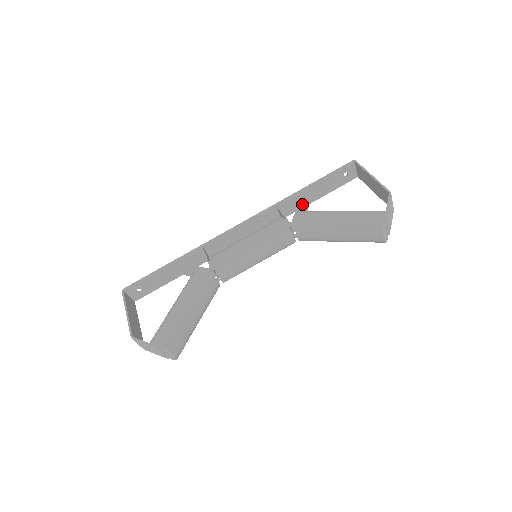
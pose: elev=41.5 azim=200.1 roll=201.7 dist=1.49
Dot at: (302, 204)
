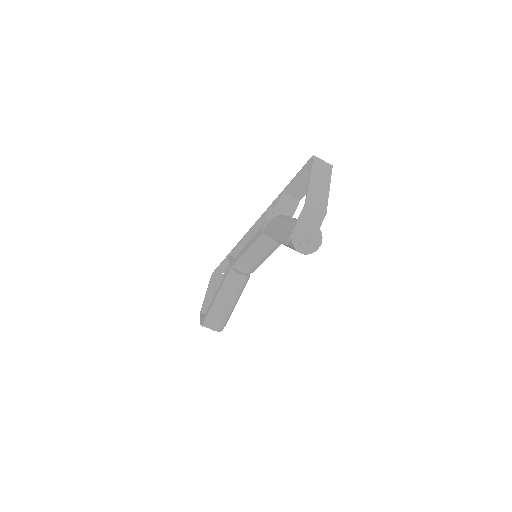
Dot at: (283, 206)
